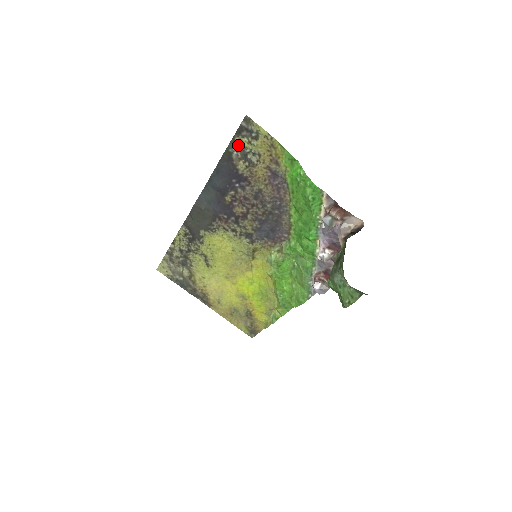
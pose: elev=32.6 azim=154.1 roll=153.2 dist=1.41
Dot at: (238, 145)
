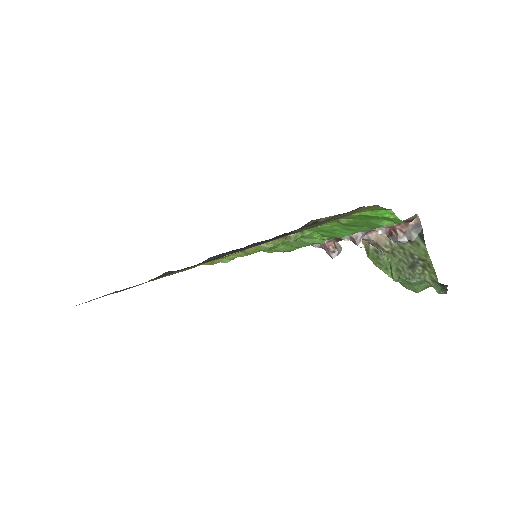
Dot at: (313, 220)
